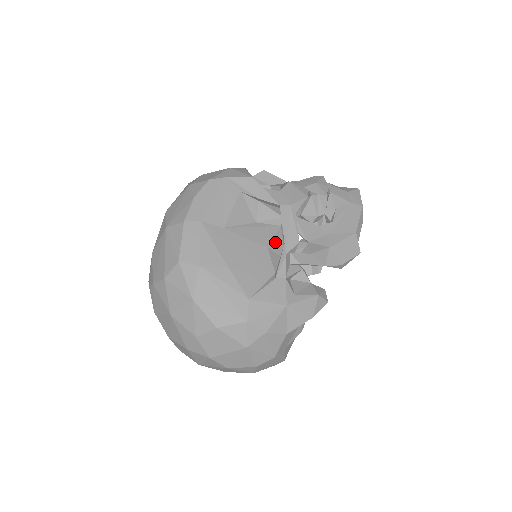
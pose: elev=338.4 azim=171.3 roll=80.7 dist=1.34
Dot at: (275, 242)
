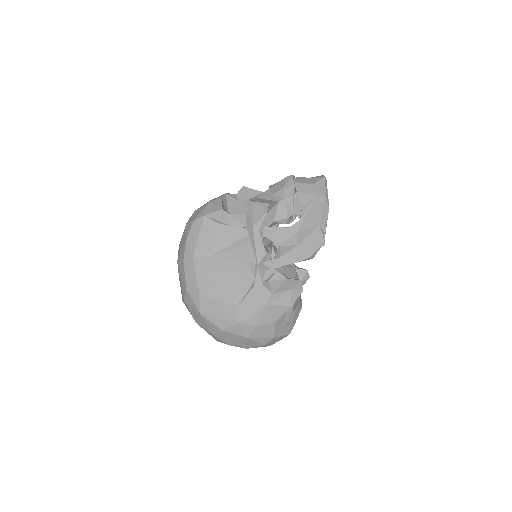
Dot at: (253, 254)
